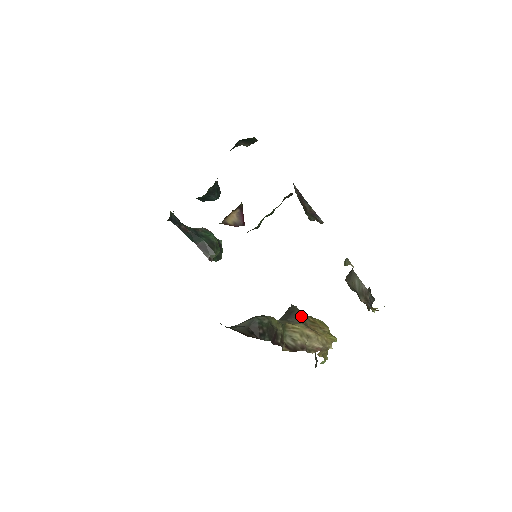
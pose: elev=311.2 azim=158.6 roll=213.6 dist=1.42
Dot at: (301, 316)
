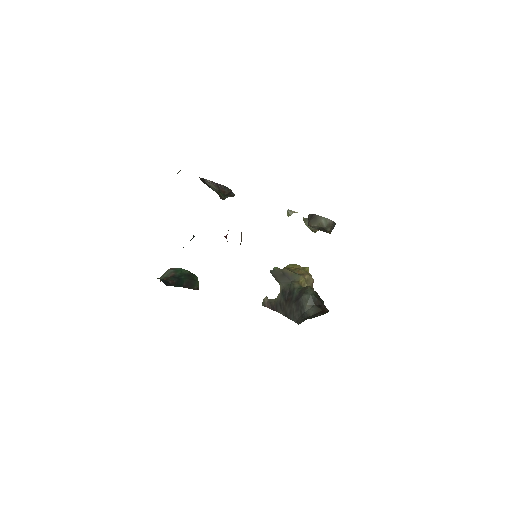
Dot at: (291, 272)
